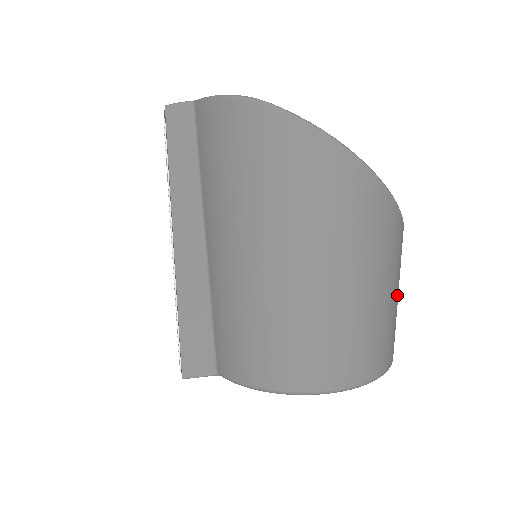
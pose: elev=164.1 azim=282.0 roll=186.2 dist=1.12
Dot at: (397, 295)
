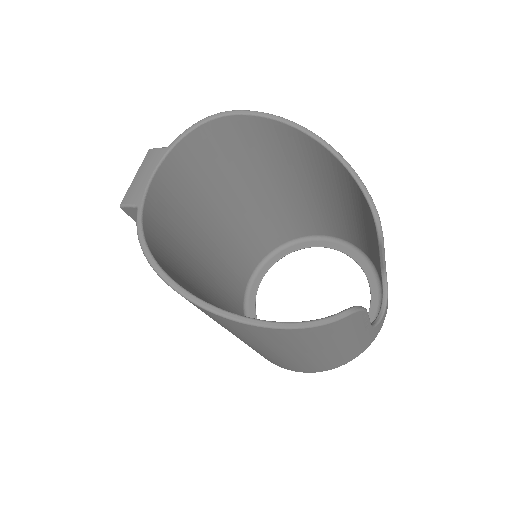
Dot at: (353, 339)
